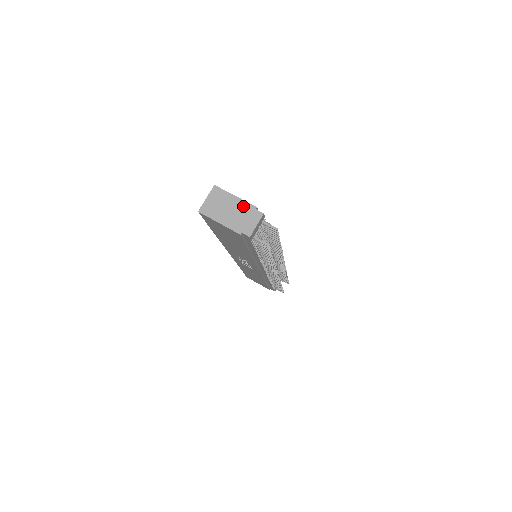
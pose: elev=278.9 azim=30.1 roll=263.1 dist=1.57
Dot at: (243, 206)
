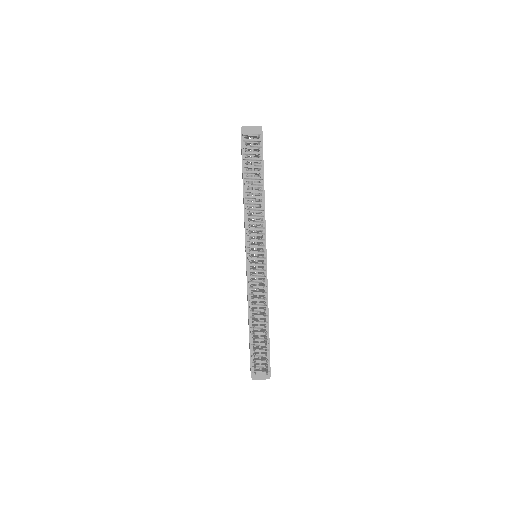
Dot at: occluded
